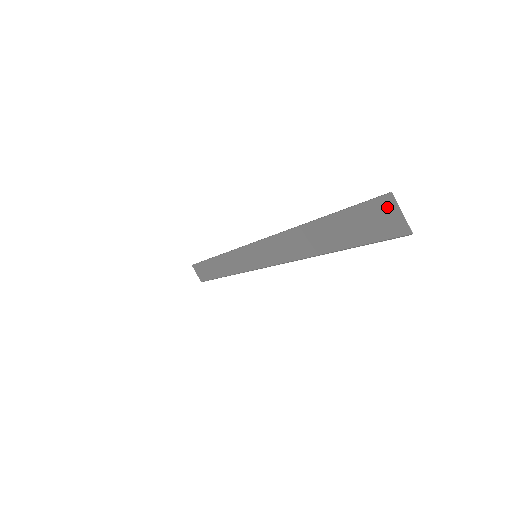
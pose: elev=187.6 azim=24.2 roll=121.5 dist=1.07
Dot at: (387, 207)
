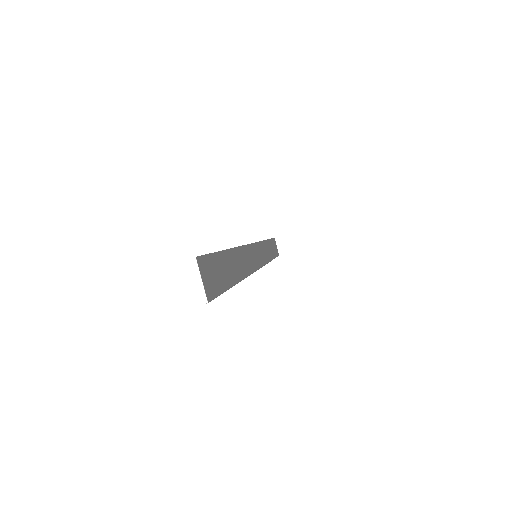
Dot at: (203, 268)
